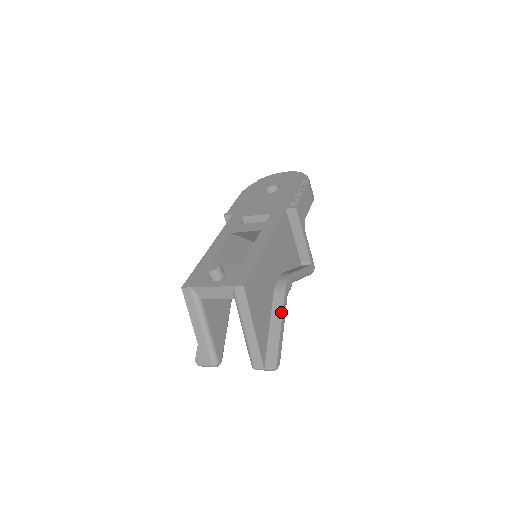
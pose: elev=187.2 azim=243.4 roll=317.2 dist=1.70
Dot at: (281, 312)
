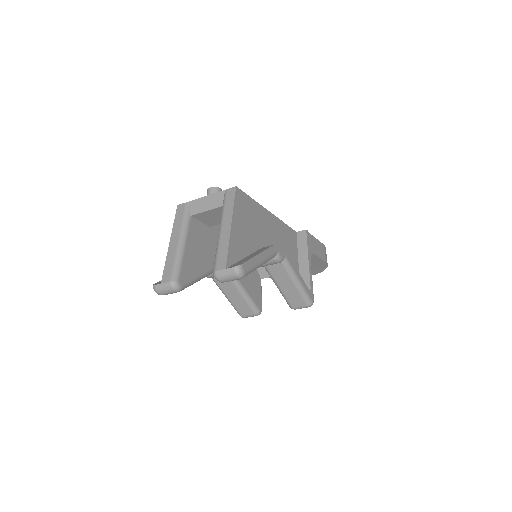
Dot at: (264, 250)
